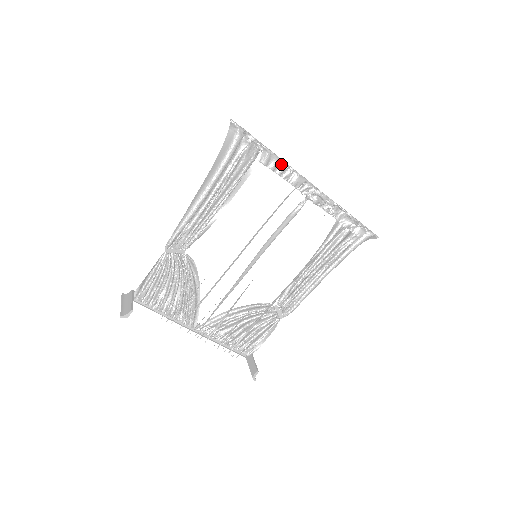
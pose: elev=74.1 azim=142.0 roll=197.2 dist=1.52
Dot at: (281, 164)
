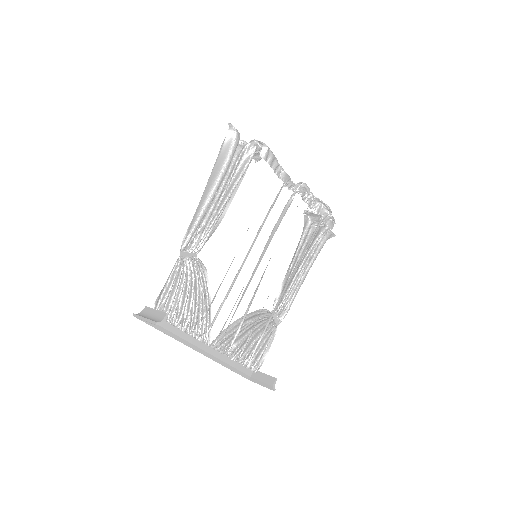
Dot at: (275, 160)
